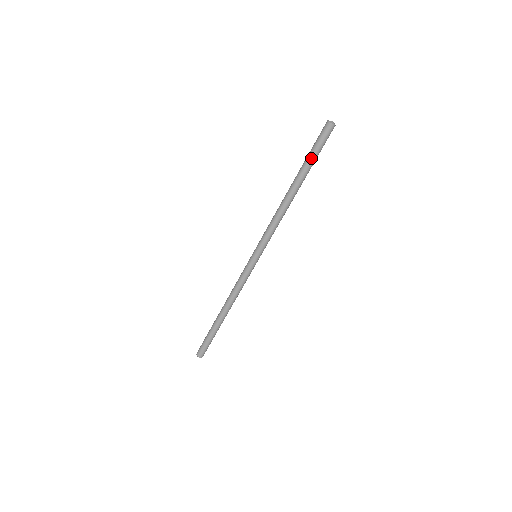
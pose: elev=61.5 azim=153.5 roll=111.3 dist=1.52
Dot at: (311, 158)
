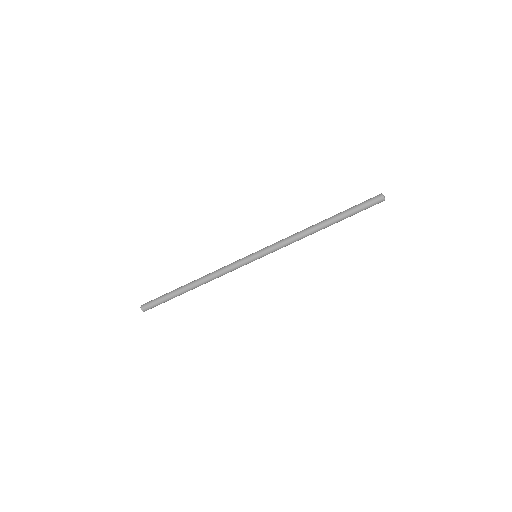
Dot at: (354, 214)
